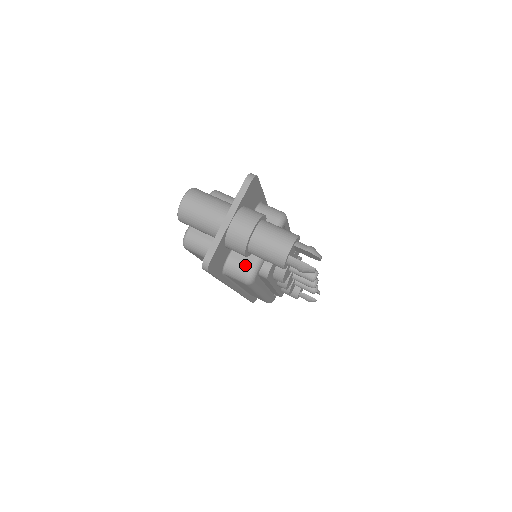
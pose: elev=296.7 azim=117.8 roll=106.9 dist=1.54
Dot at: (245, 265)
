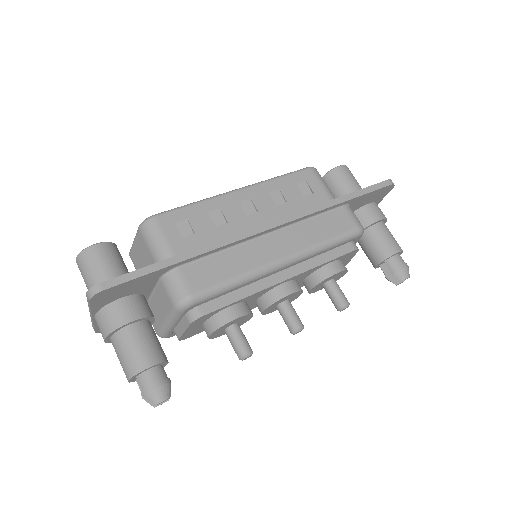
Dot at: occluded
